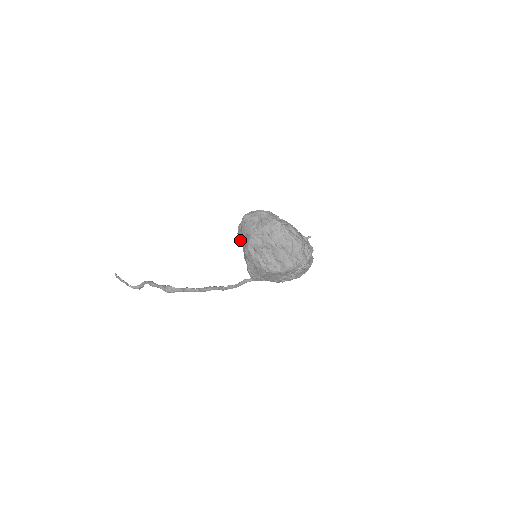
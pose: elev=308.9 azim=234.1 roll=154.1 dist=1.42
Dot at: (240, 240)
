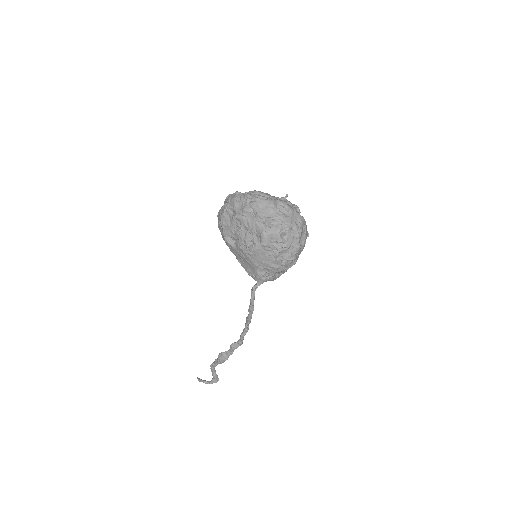
Dot at: occluded
